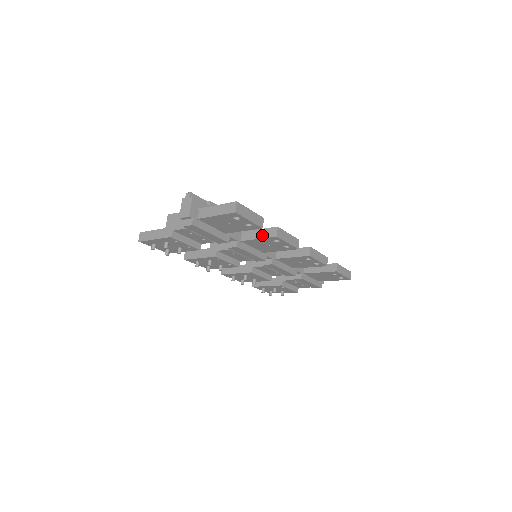
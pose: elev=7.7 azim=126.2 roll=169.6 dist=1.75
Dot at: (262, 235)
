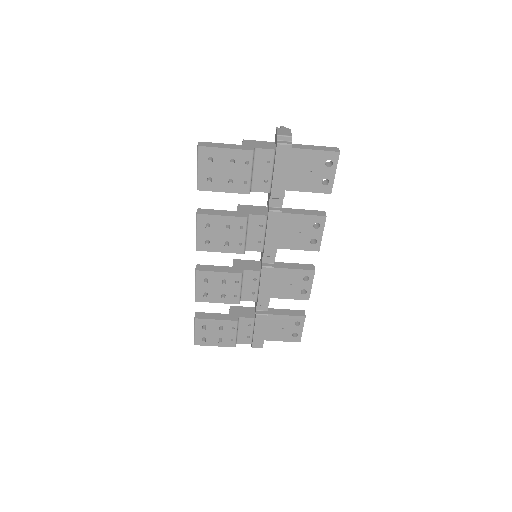
Dot at: (308, 213)
